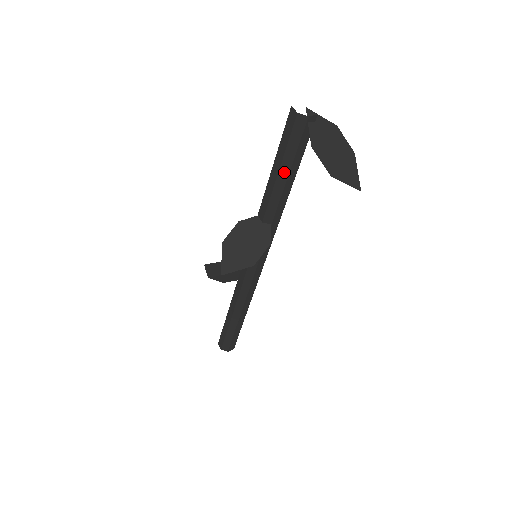
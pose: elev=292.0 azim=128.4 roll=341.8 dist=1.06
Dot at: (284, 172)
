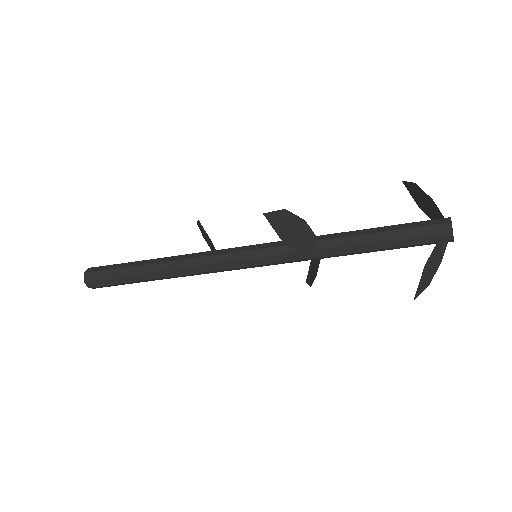
Dot at: (385, 236)
